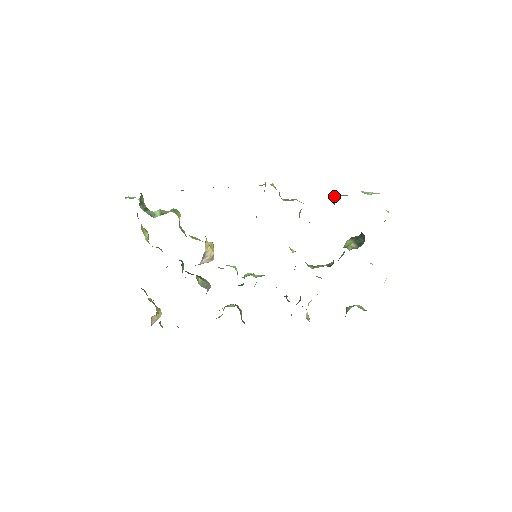
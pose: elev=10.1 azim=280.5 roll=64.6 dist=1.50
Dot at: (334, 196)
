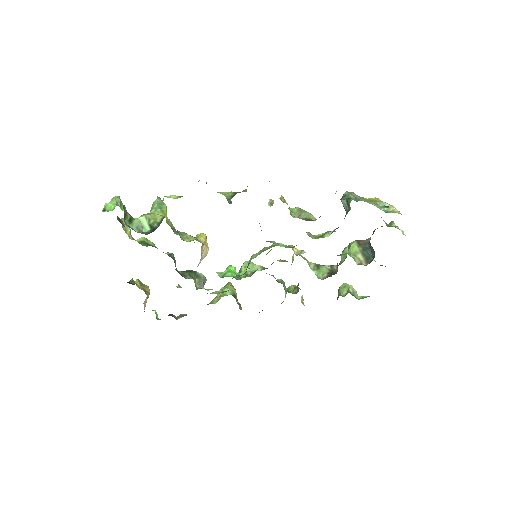
Dot at: (346, 202)
